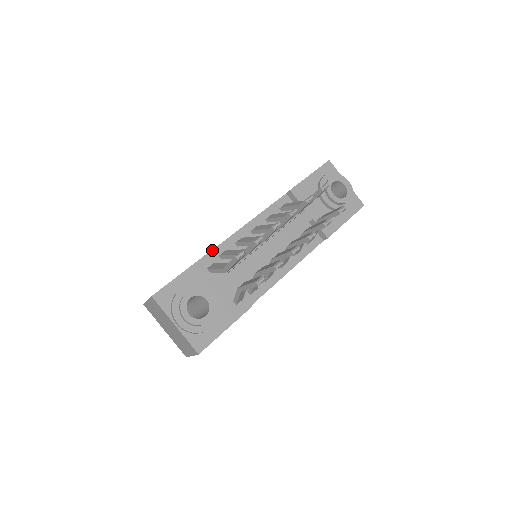
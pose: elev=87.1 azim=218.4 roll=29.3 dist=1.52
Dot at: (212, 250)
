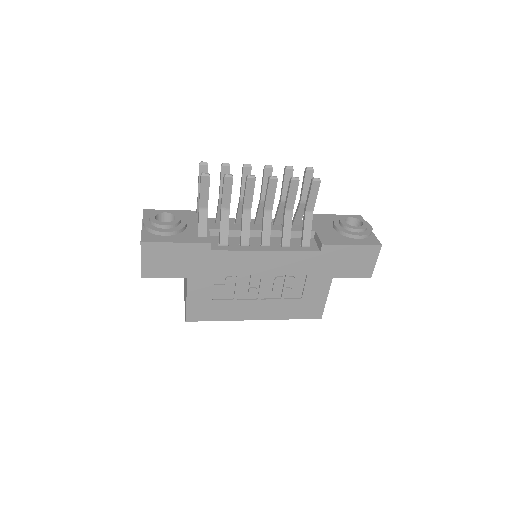
Dot at: (212, 218)
